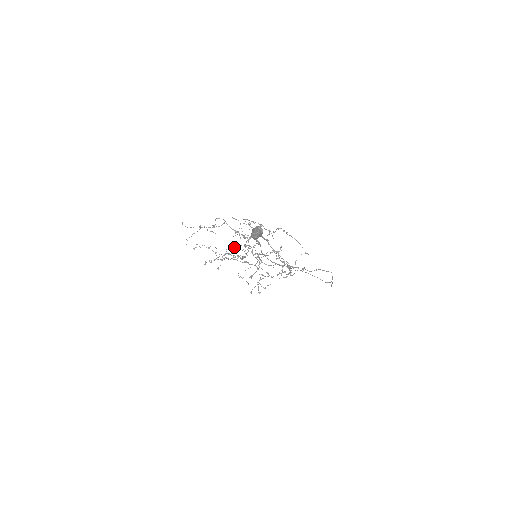
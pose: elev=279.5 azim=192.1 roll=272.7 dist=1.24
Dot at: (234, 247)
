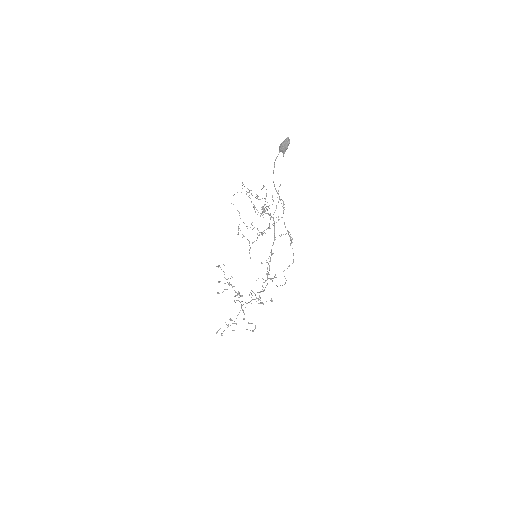
Dot at: occluded
